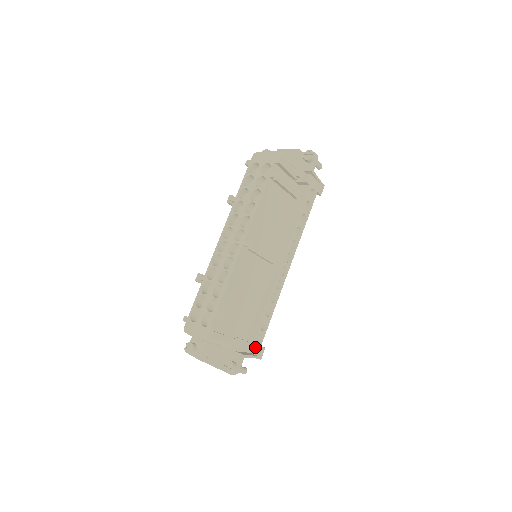
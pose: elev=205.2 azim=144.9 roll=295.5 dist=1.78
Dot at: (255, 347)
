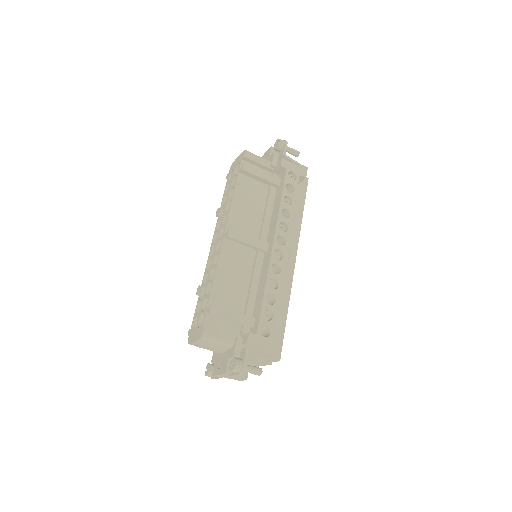
Dot at: (263, 340)
